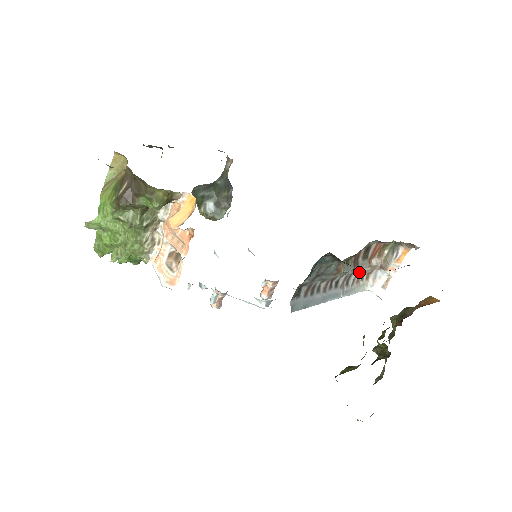
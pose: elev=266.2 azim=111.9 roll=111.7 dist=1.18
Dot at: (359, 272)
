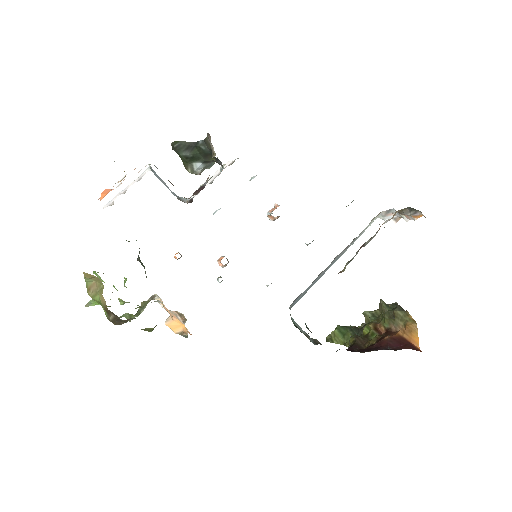
Dot at: occluded
